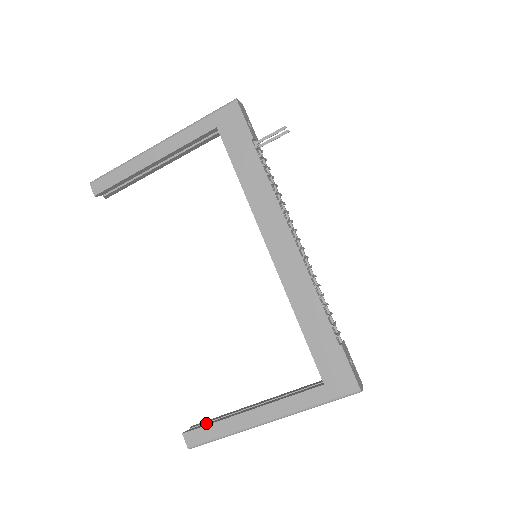
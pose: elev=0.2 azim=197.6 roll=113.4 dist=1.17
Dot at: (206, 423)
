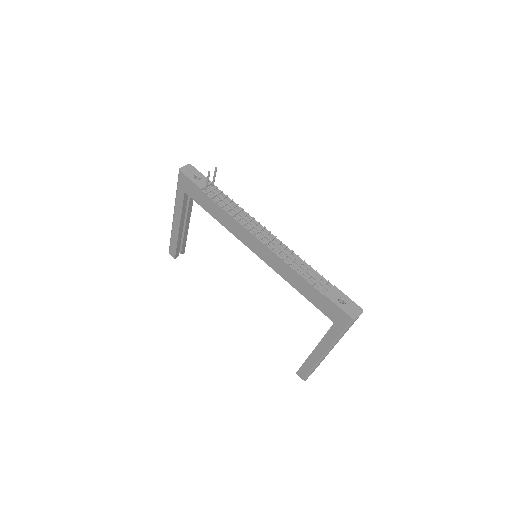
Dot at: occluded
